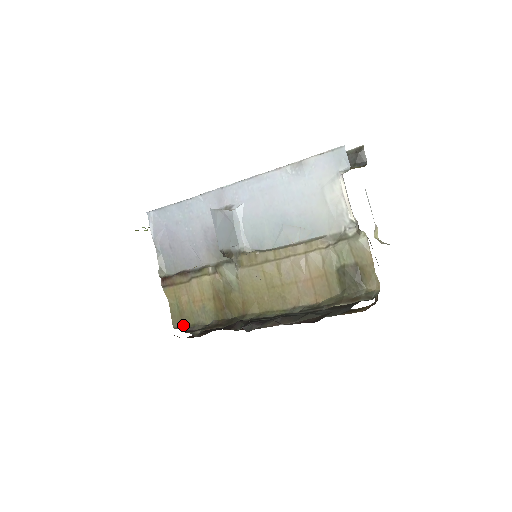
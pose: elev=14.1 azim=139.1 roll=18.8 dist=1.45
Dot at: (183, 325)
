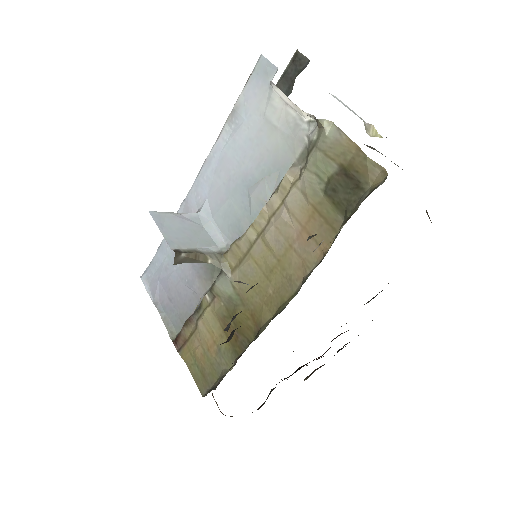
Dot at: (210, 387)
